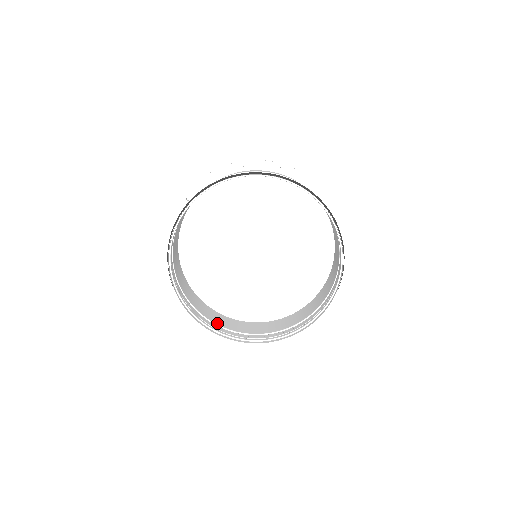
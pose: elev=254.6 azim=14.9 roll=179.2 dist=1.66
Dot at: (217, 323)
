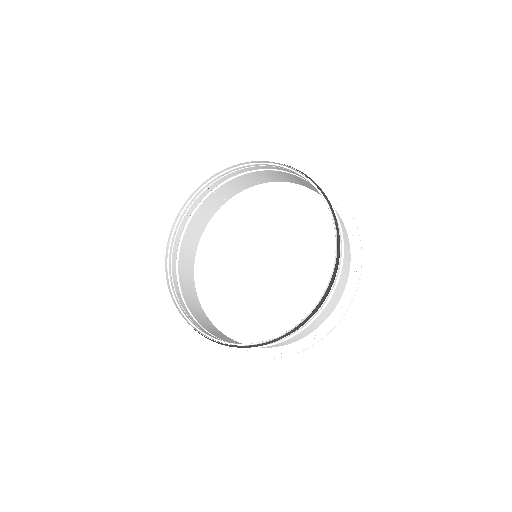
Dot at: (182, 289)
